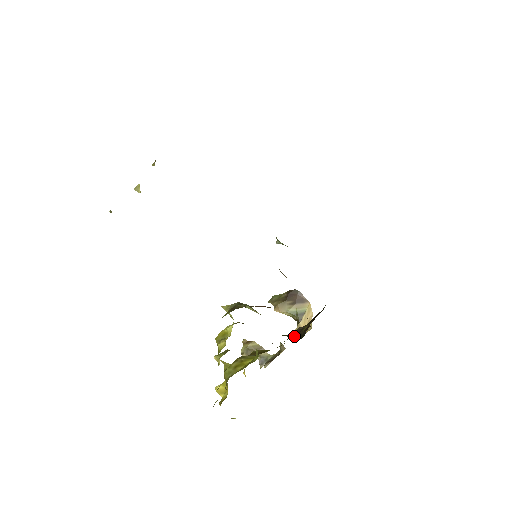
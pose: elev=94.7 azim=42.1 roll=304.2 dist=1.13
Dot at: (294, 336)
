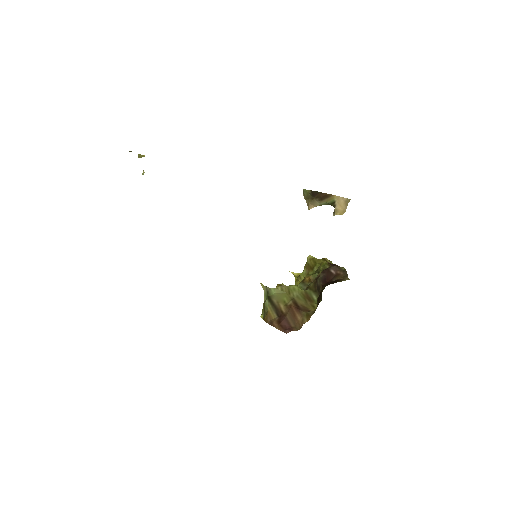
Dot at: (317, 294)
